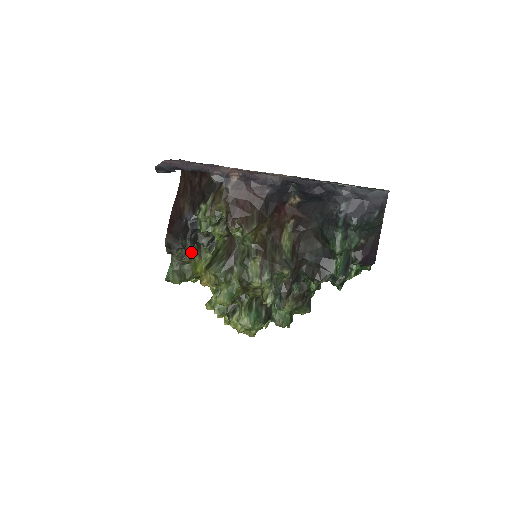
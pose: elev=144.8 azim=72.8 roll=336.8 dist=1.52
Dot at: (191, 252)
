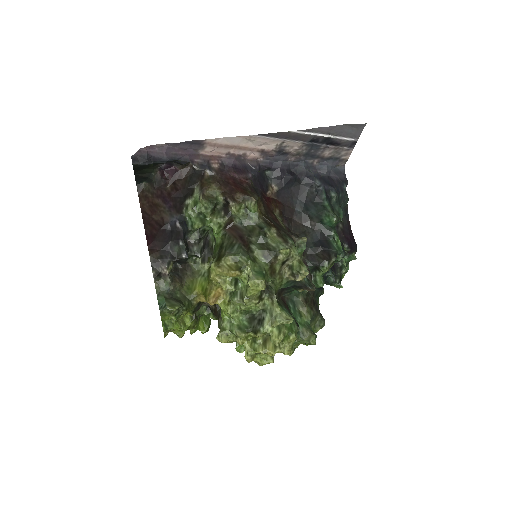
Dot at: (179, 276)
